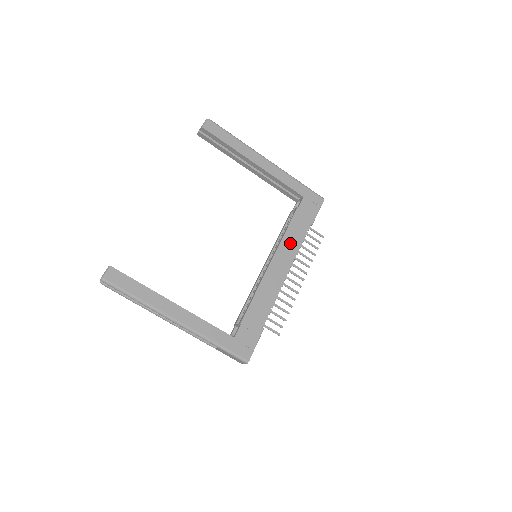
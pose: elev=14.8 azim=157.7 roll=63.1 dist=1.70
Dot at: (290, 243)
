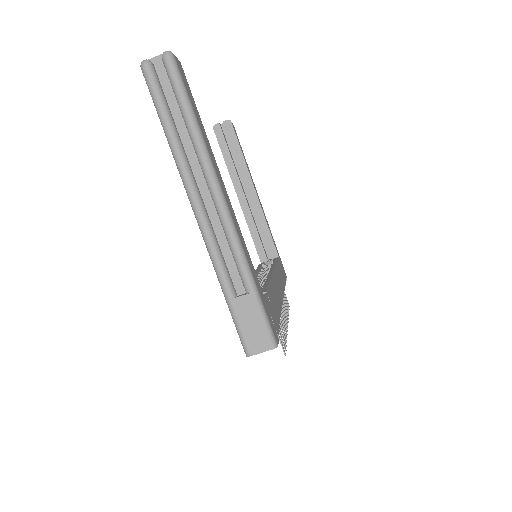
Dot at: (280, 277)
